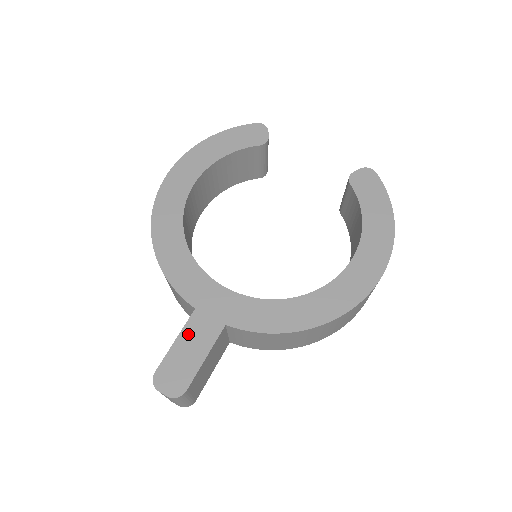
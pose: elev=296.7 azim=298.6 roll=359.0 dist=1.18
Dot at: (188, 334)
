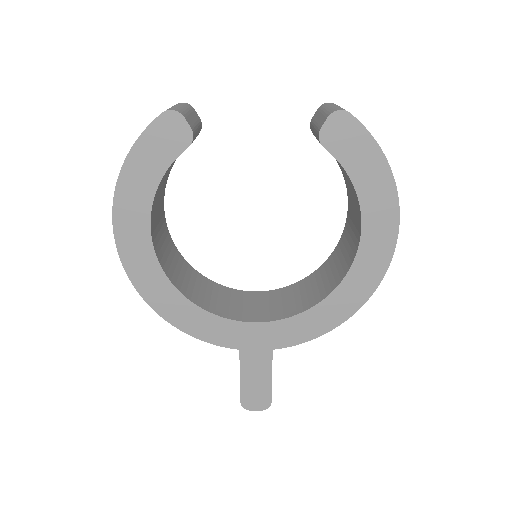
Dot at: (247, 369)
